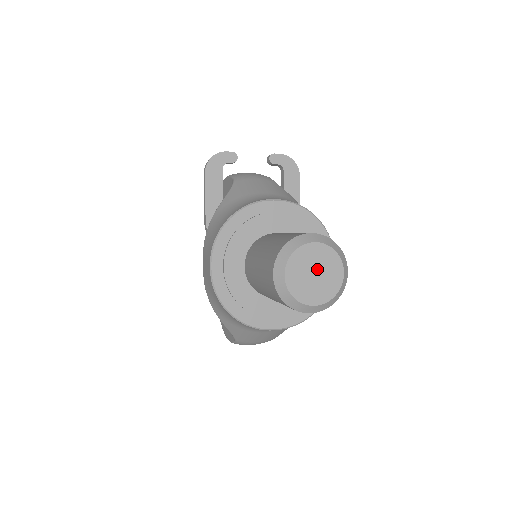
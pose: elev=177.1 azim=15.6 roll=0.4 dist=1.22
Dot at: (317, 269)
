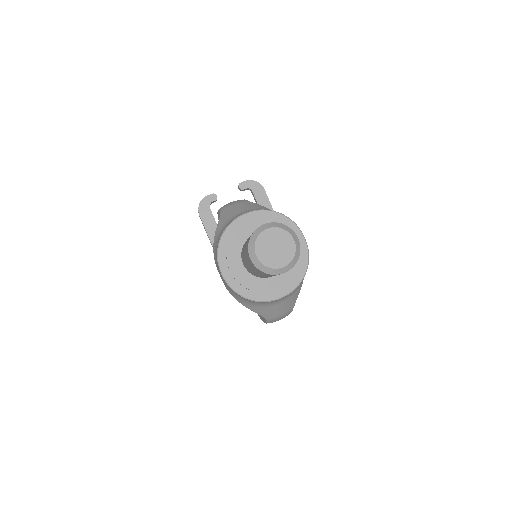
Dot at: (275, 244)
